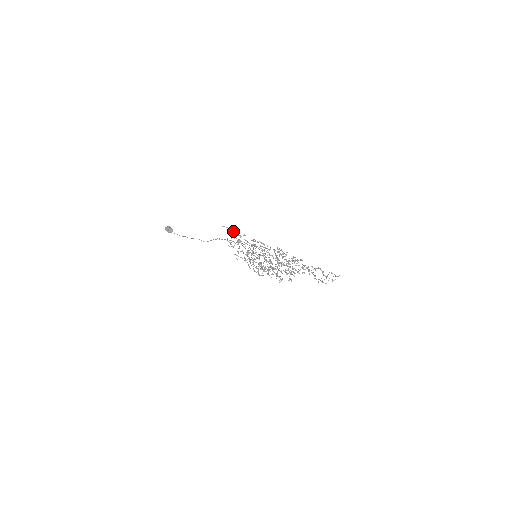
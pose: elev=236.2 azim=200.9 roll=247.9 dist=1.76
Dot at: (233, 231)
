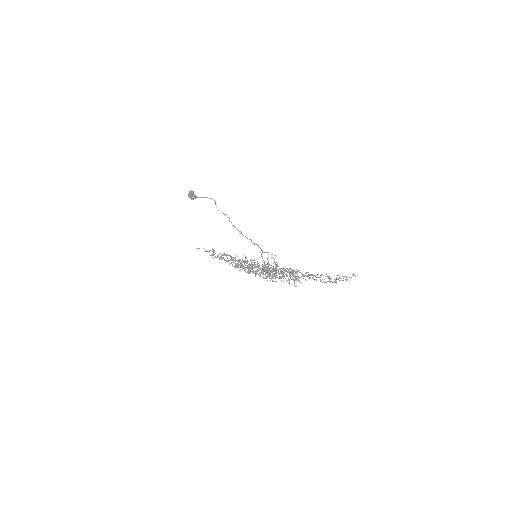
Dot at: occluded
